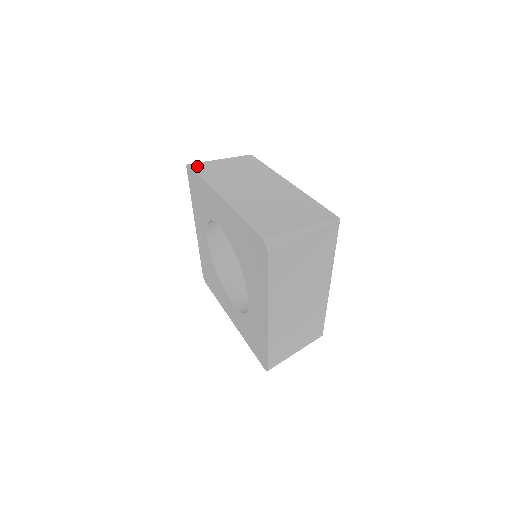
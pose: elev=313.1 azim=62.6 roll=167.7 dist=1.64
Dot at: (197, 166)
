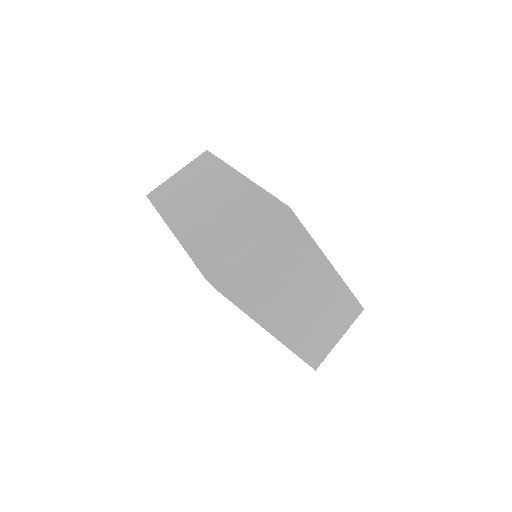
Dot at: (154, 194)
